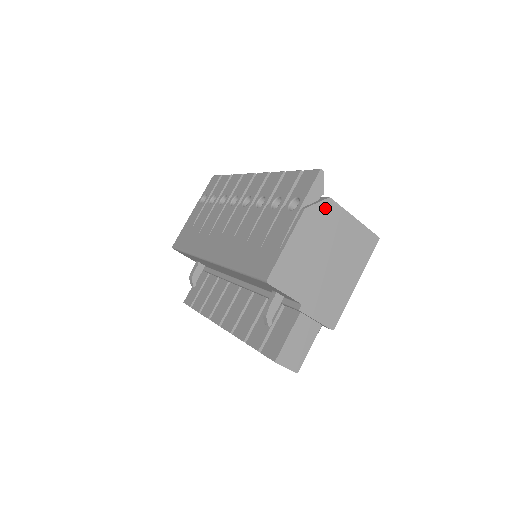
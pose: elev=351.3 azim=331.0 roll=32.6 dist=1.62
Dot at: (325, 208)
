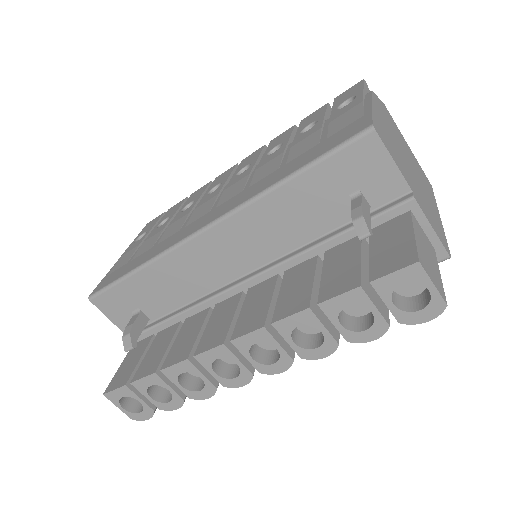
Dot at: (385, 109)
